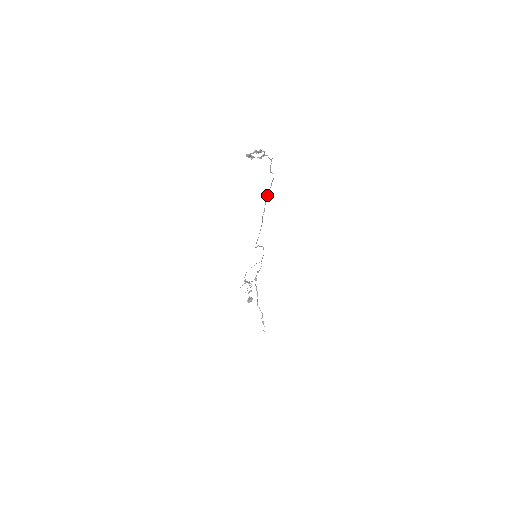
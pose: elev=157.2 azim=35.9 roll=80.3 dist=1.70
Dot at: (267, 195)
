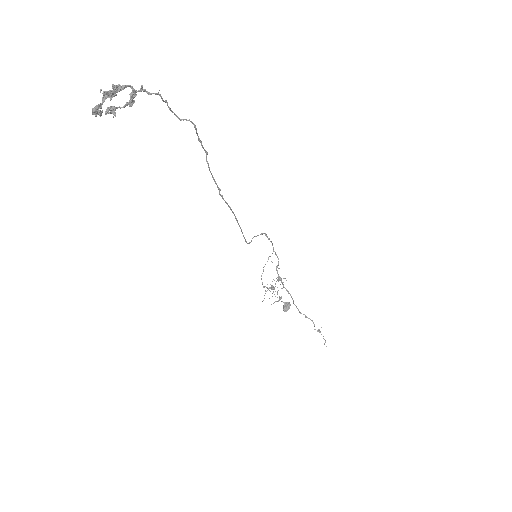
Dot at: occluded
